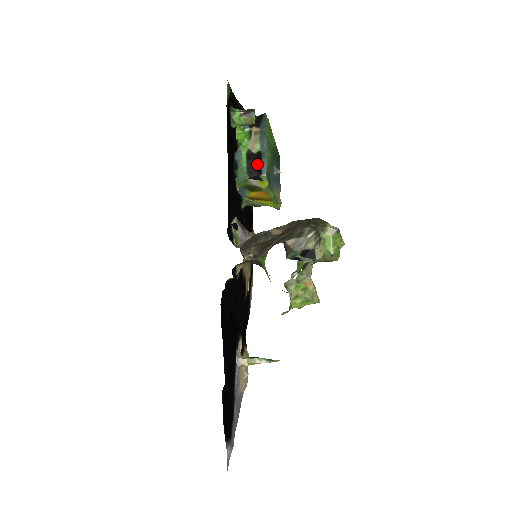
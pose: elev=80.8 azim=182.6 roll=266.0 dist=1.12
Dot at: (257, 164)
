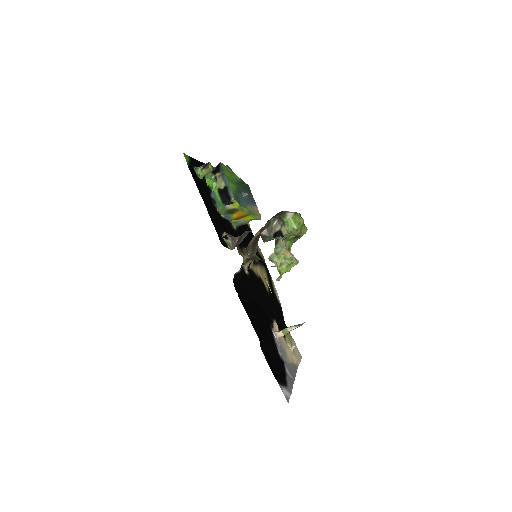
Dot at: (226, 194)
